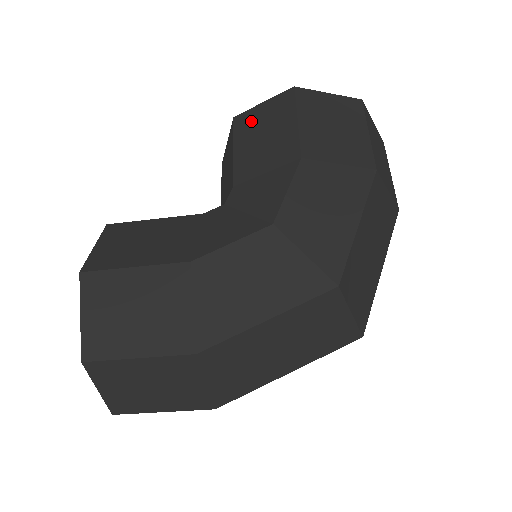
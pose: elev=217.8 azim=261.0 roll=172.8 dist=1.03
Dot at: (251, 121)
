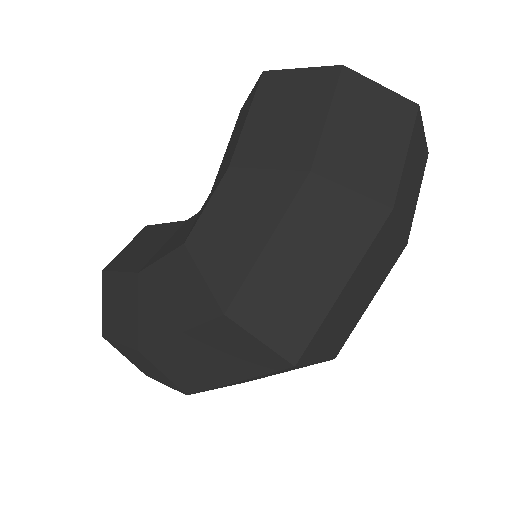
Dot at: (240, 116)
